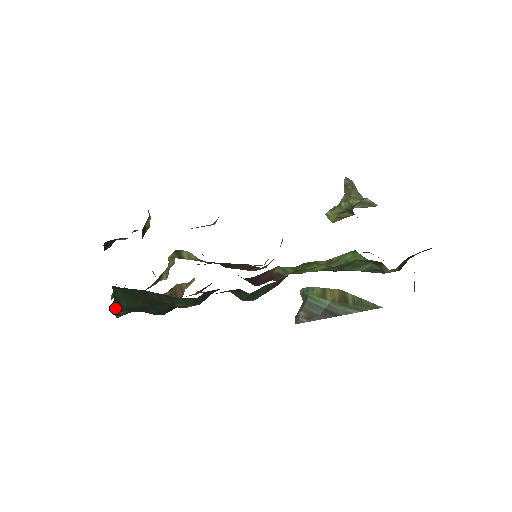
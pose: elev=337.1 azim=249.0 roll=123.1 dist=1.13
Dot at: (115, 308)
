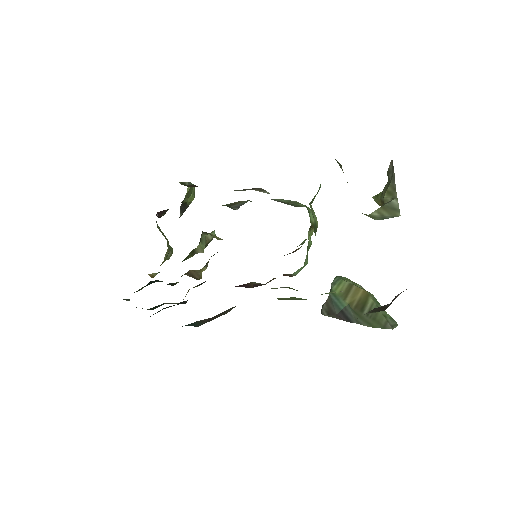
Dot at: occluded
